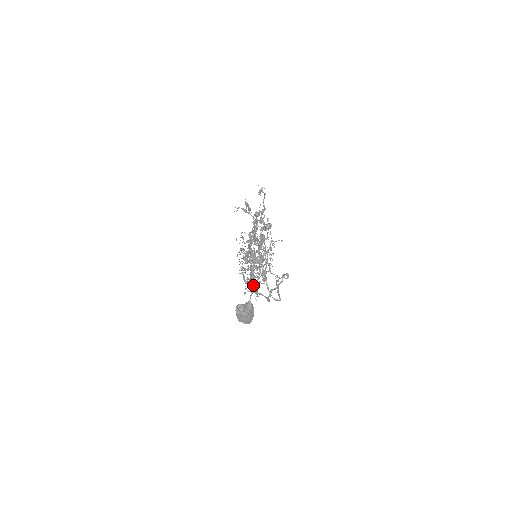
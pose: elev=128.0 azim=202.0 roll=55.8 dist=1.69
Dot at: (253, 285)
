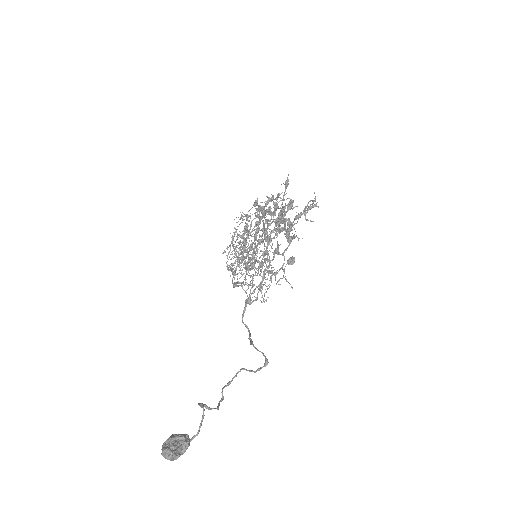
Dot at: (233, 276)
